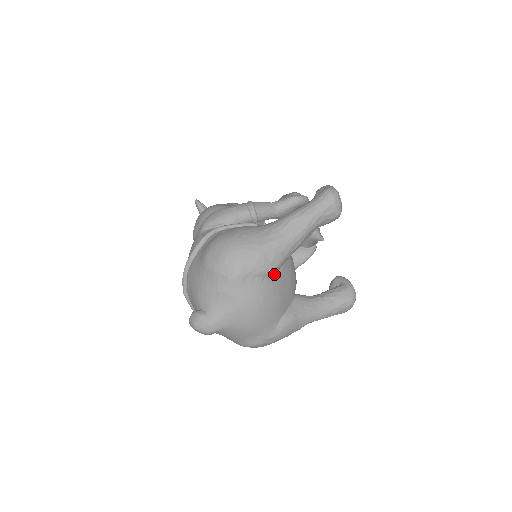
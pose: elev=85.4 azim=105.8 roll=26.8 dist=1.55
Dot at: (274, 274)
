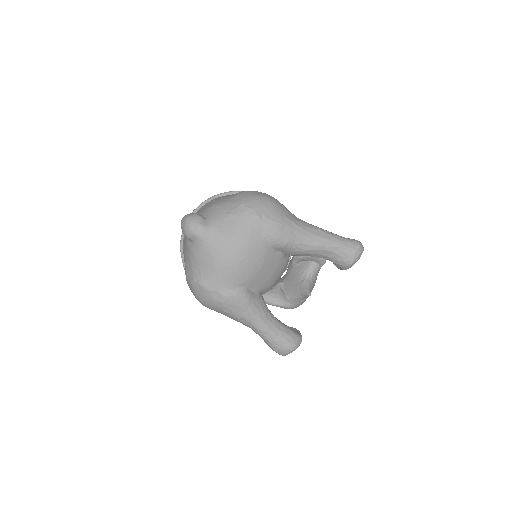
Dot at: (274, 248)
